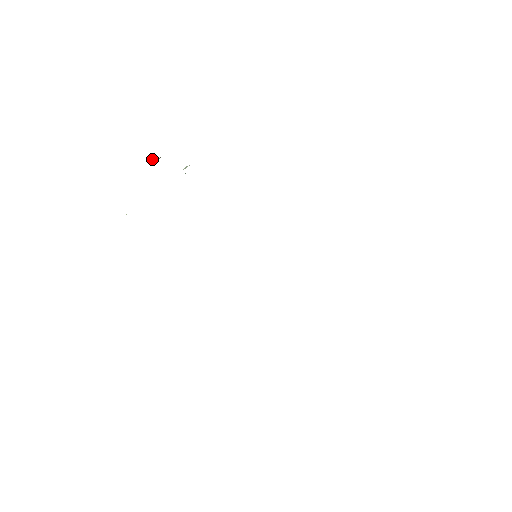
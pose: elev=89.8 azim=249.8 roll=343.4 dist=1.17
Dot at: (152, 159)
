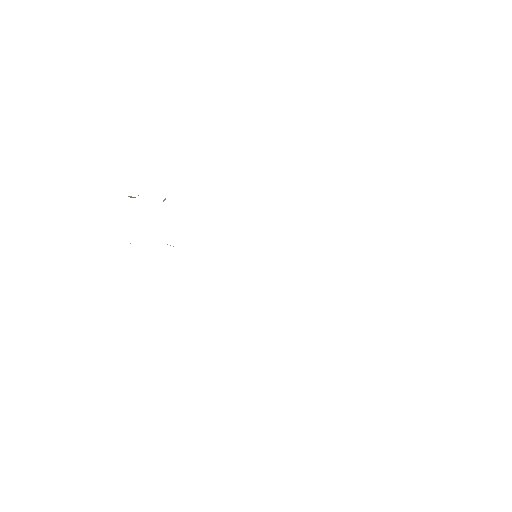
Dot at: (132, 197)
